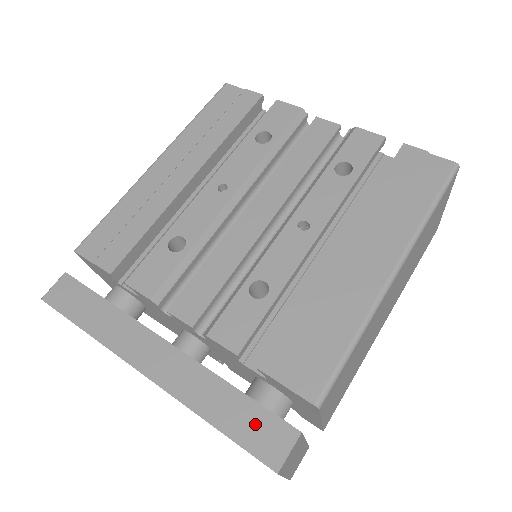
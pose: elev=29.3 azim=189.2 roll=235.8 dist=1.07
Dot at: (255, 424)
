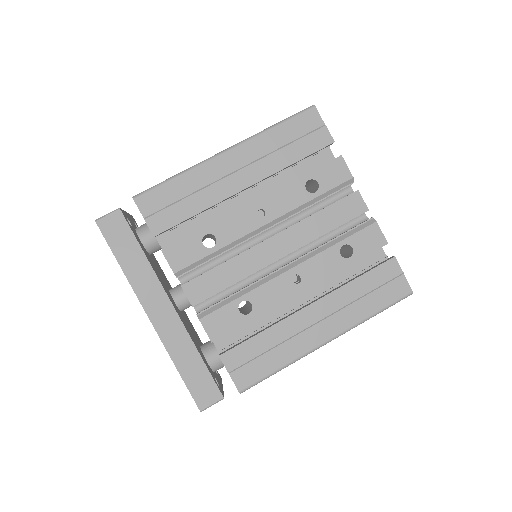
Dot at: (202, 382)
